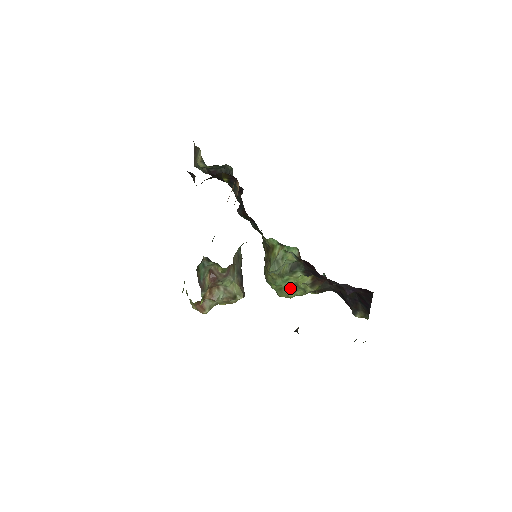
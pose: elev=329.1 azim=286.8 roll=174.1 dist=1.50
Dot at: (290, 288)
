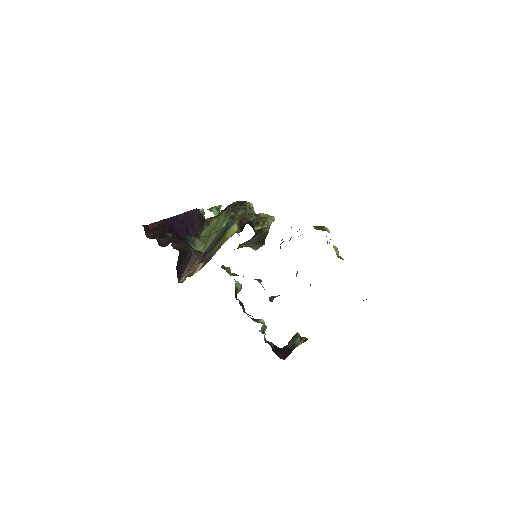
Dot at: occluded
